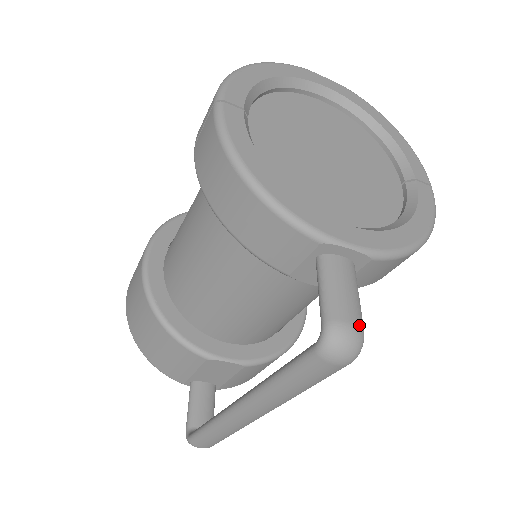
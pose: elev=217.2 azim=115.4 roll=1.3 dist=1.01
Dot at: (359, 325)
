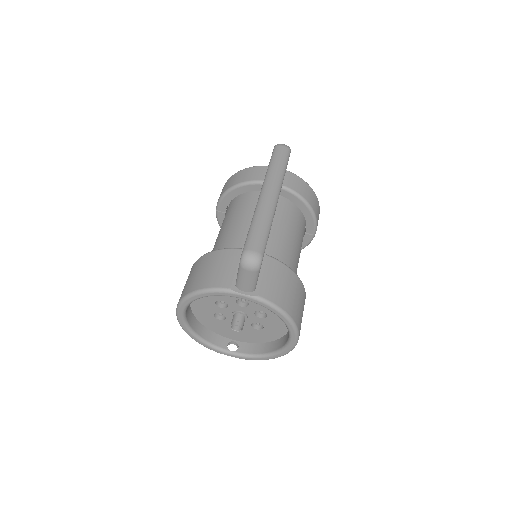
Dot at: occluded
